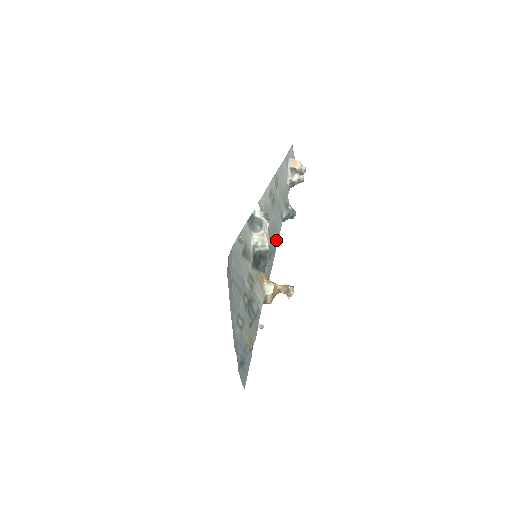
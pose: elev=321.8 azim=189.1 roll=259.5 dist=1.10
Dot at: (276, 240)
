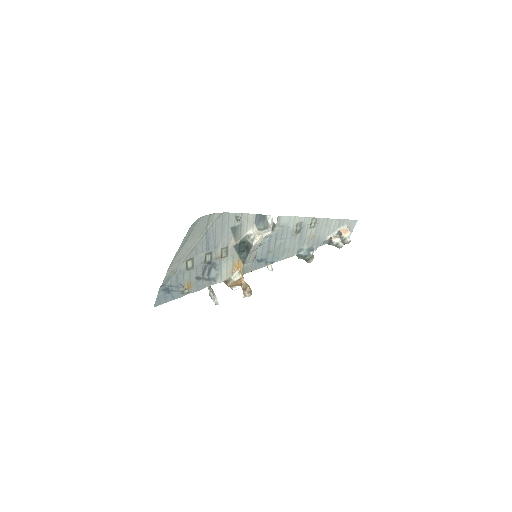
Dot at: (277, 259)
